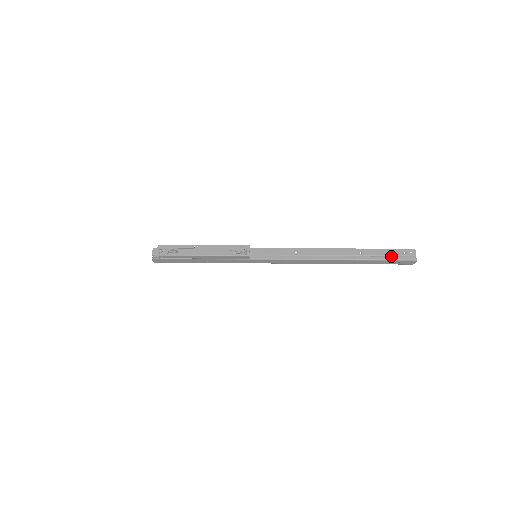
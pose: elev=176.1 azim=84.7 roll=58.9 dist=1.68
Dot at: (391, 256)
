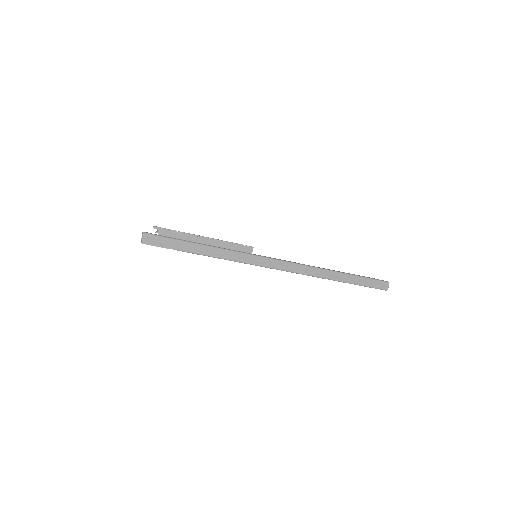
Dot at: occluded
